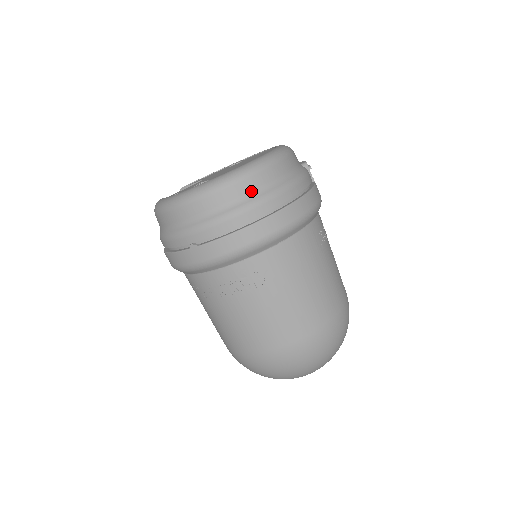
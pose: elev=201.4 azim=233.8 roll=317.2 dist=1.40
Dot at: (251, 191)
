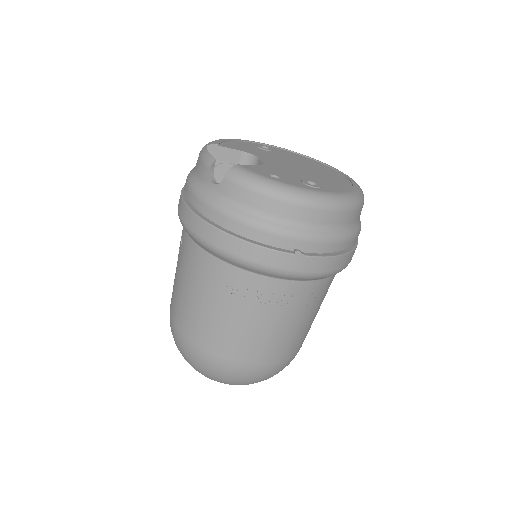
Dot at: (357, 220)
